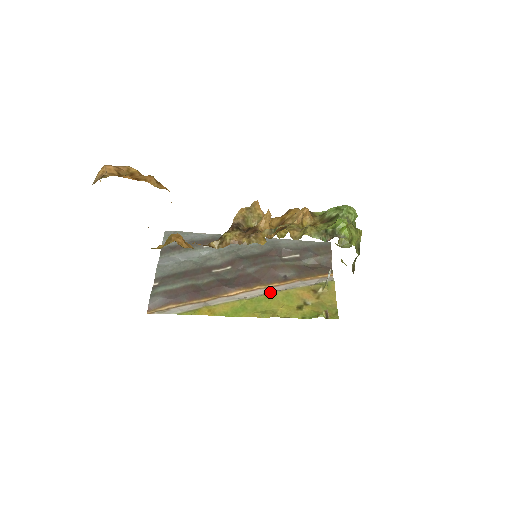
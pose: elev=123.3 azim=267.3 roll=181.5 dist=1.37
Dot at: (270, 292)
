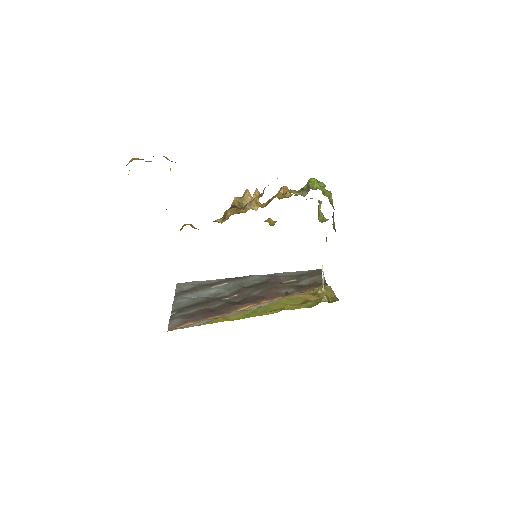
Dot at: (276, 301)
